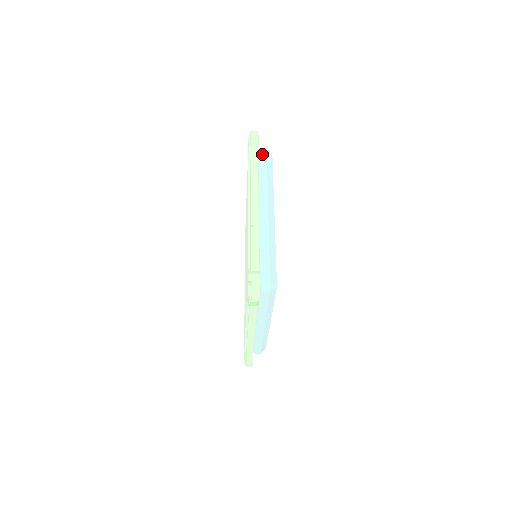
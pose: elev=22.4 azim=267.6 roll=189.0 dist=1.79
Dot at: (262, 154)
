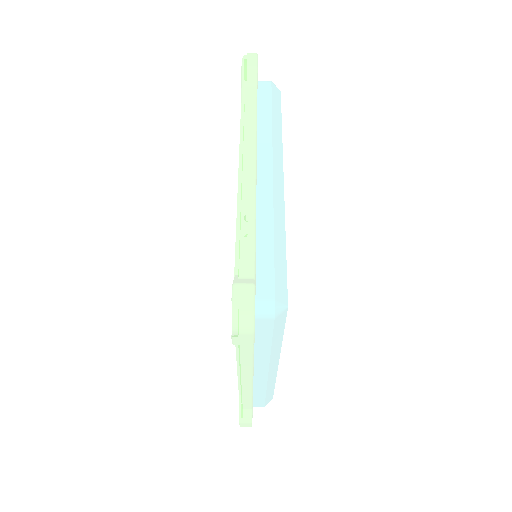
Dot at: occluded
